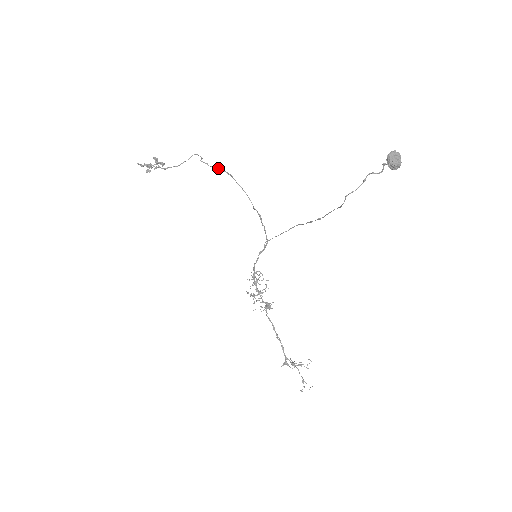
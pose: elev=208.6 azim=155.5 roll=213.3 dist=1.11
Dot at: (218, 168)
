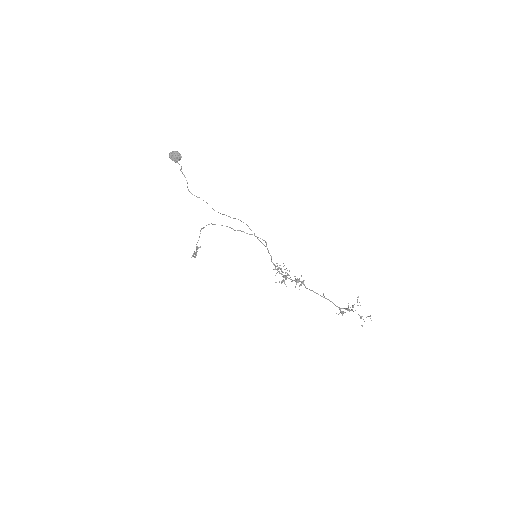
Dot at: occluded
